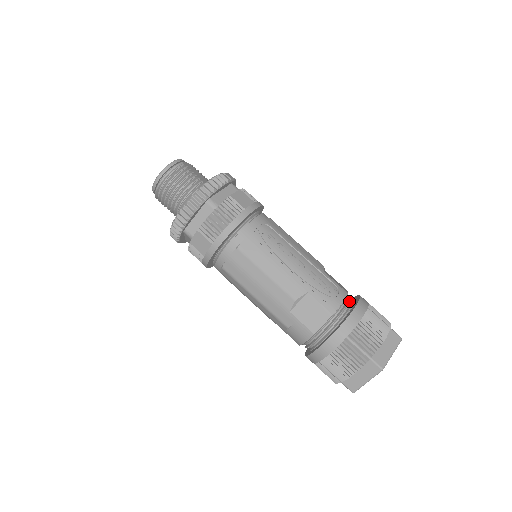
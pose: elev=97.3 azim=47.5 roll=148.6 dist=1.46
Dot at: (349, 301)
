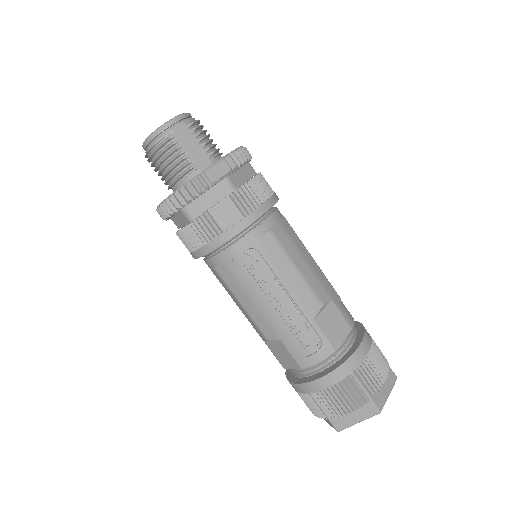
Dot at: (334, 356)
